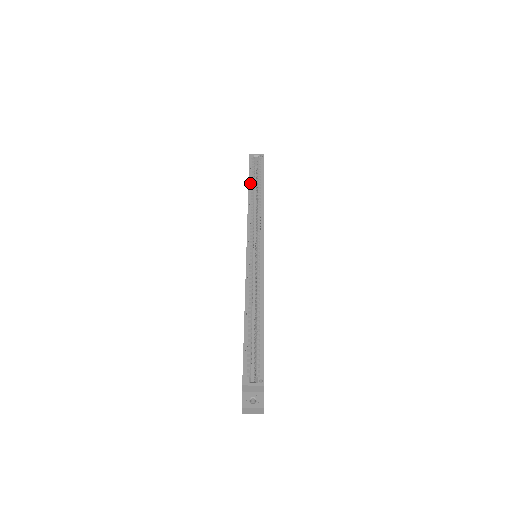
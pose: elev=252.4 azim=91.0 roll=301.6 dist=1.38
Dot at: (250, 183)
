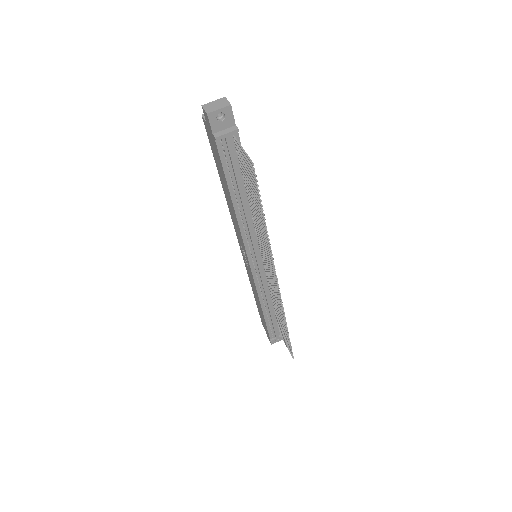
Dot at: occluded
